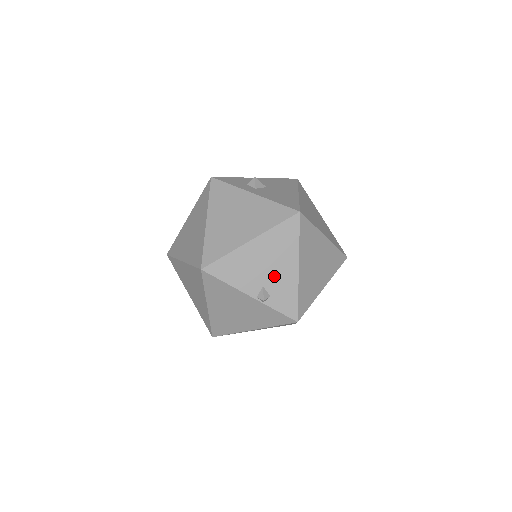
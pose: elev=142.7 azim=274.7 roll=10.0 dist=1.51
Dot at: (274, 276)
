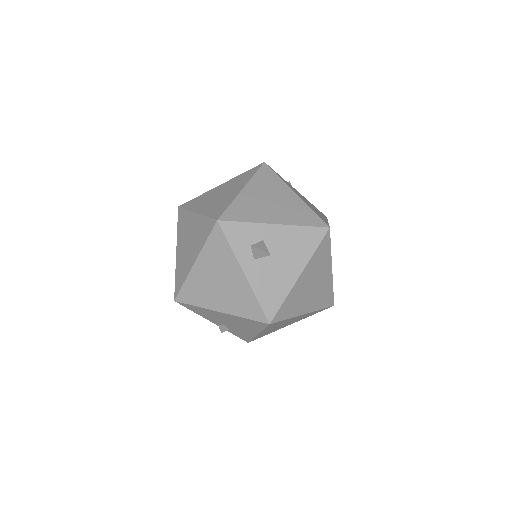
Dot at: (235, 327)
